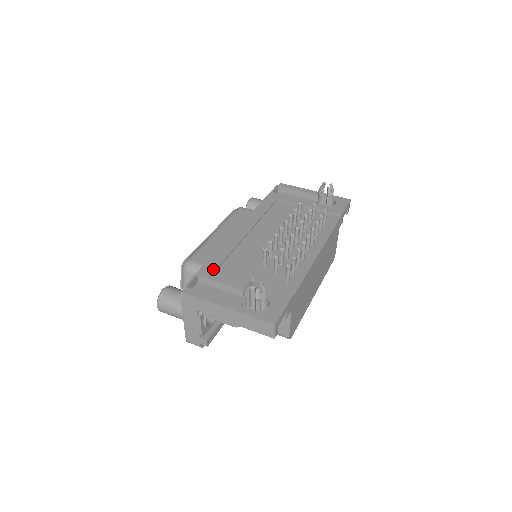
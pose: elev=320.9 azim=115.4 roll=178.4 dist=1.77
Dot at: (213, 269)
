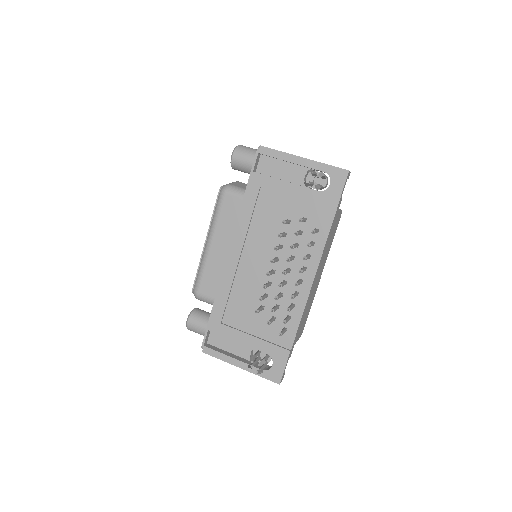
Dot at: (219, 321)
